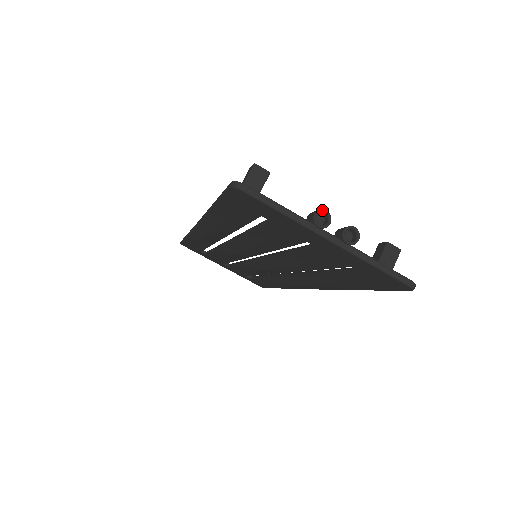
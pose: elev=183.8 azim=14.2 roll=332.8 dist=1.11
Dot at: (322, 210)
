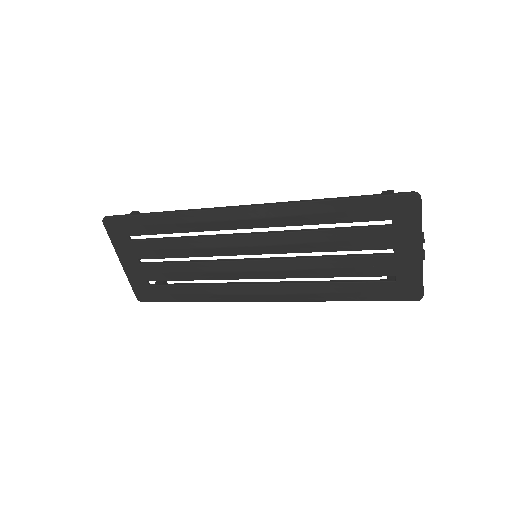
Dot at: occluded
